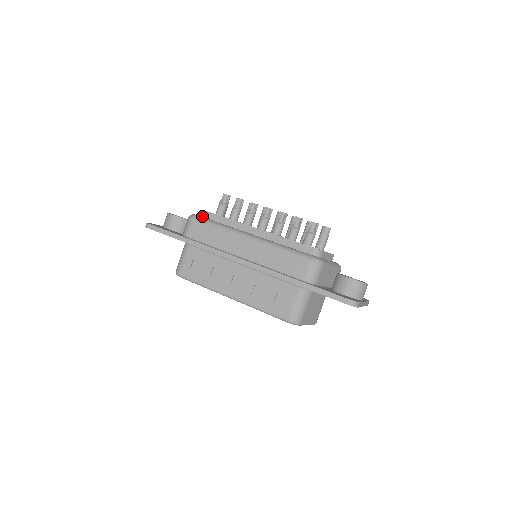
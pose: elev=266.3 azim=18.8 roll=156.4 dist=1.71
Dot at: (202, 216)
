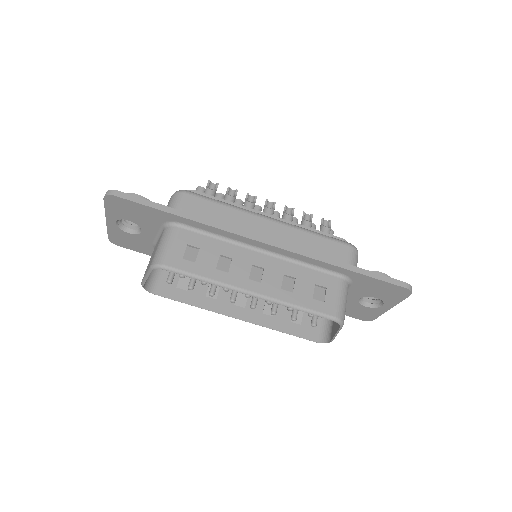
Dot at: occluded
